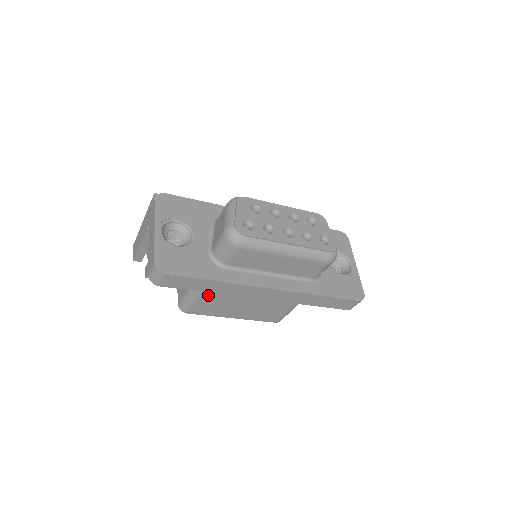
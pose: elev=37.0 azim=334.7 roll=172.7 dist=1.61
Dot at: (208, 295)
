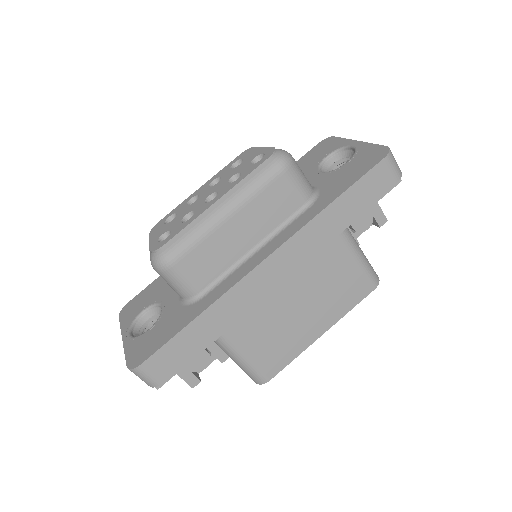
Dot at: (246, 341)
